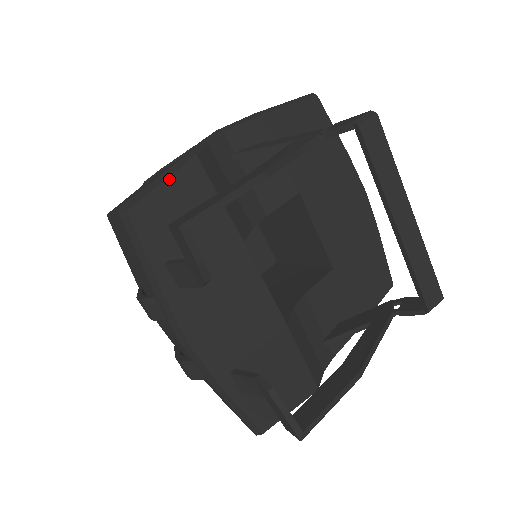
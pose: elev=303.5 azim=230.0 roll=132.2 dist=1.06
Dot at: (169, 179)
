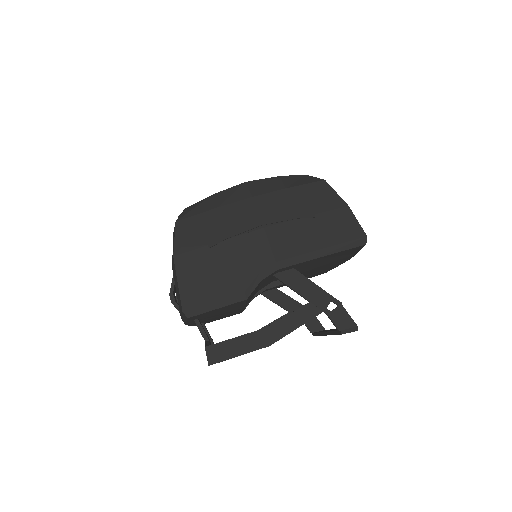
Dot at: occluded
